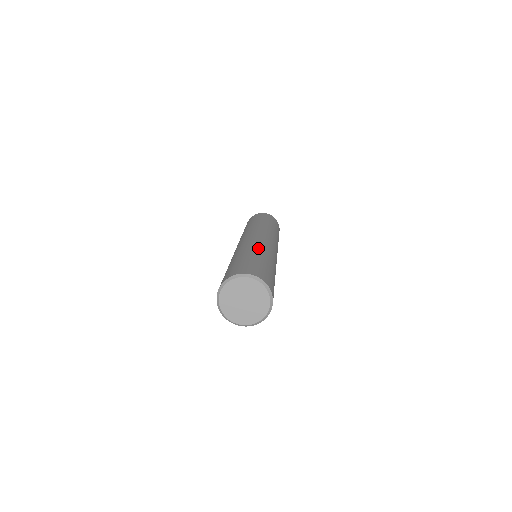
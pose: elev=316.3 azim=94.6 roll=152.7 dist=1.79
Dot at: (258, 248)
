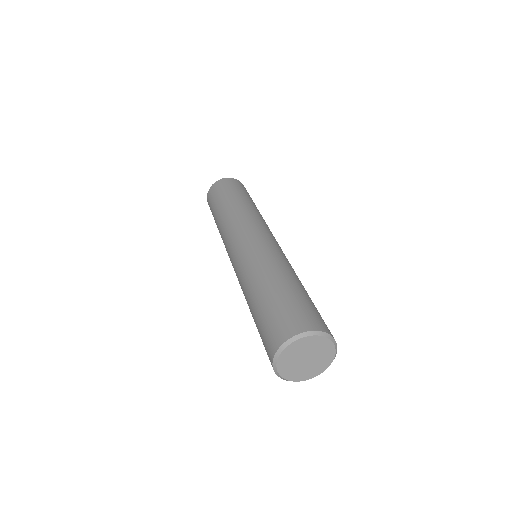
Dot at: (275, 264)
